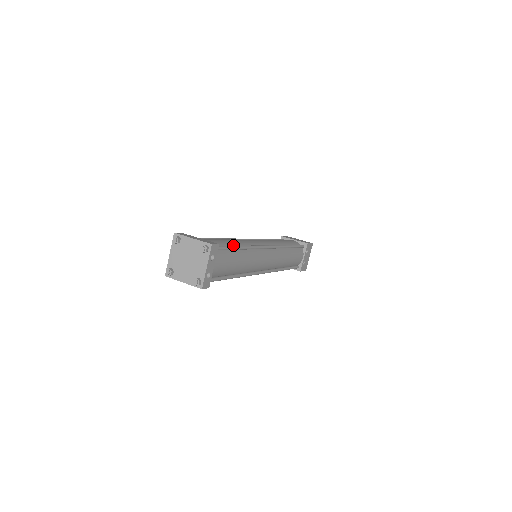
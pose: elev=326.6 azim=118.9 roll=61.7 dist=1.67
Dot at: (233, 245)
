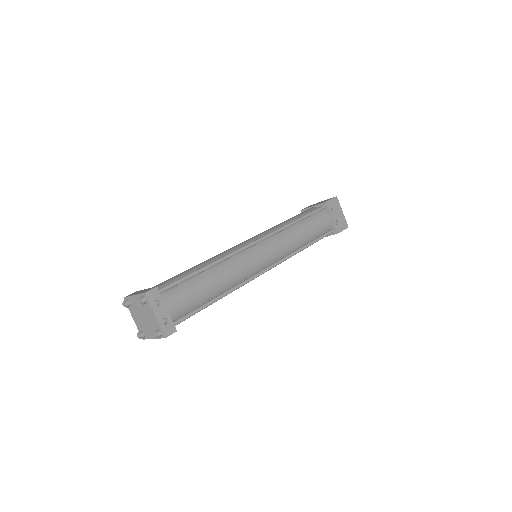
Dot at: occluded
